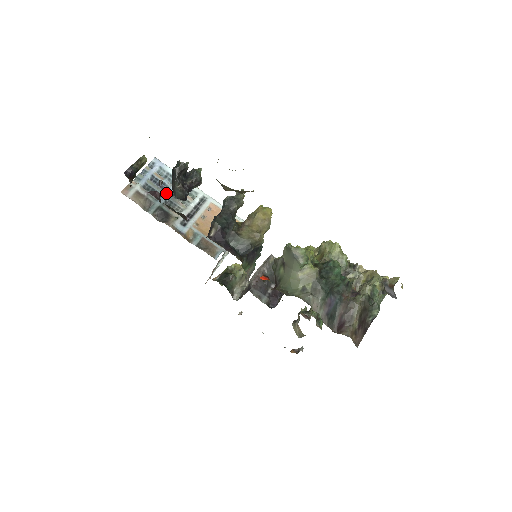
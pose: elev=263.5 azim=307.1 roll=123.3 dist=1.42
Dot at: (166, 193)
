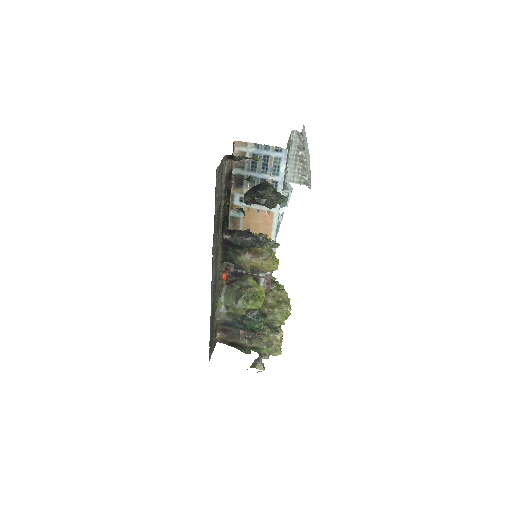
Dot at: (259, 175)
